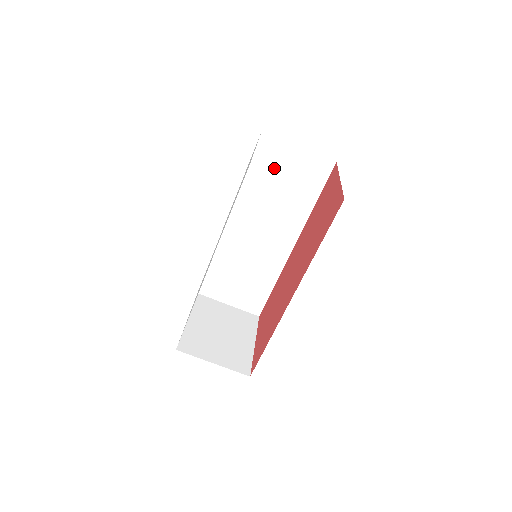
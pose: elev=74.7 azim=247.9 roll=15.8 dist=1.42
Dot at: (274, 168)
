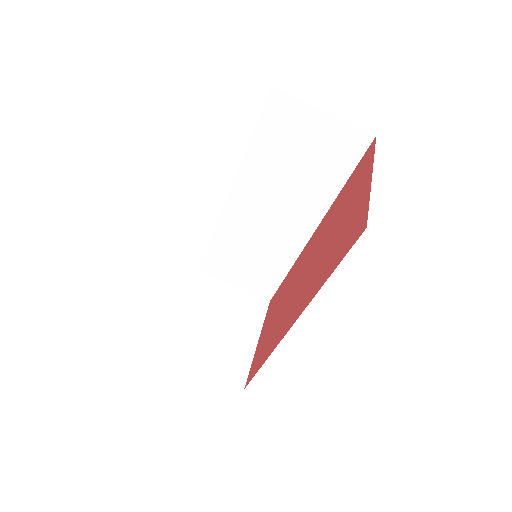
Dot at: (288, 138)
